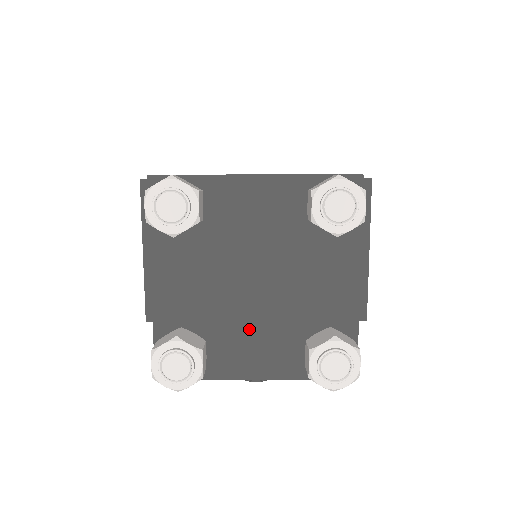
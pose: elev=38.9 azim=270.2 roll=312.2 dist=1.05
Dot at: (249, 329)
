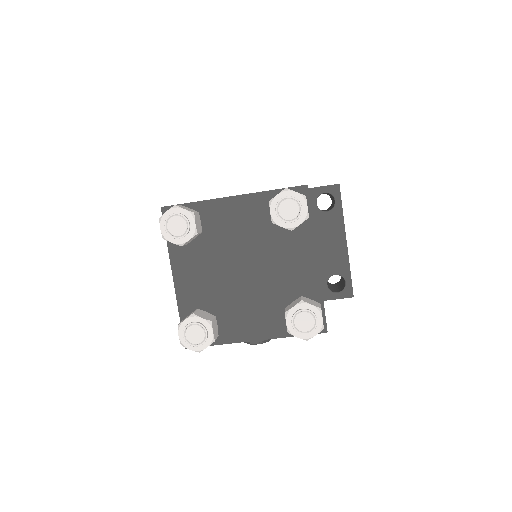
Dot at: (245, 305)
